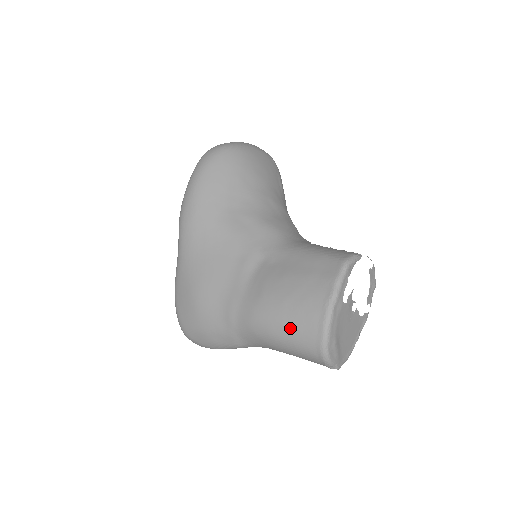
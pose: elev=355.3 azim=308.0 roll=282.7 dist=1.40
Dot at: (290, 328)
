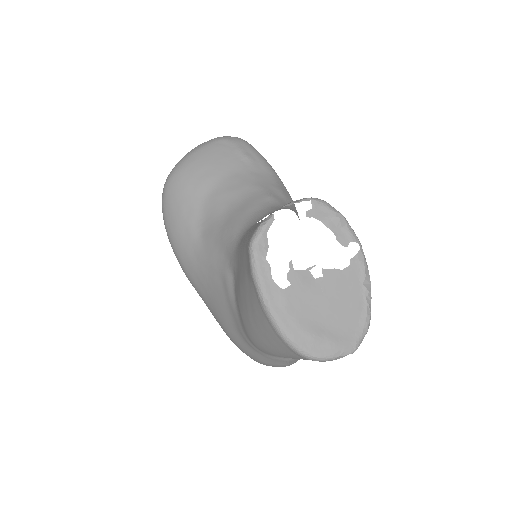
Dot at: (269, 344)
